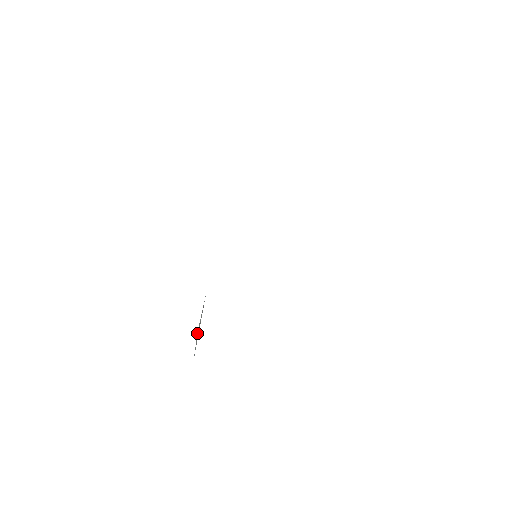
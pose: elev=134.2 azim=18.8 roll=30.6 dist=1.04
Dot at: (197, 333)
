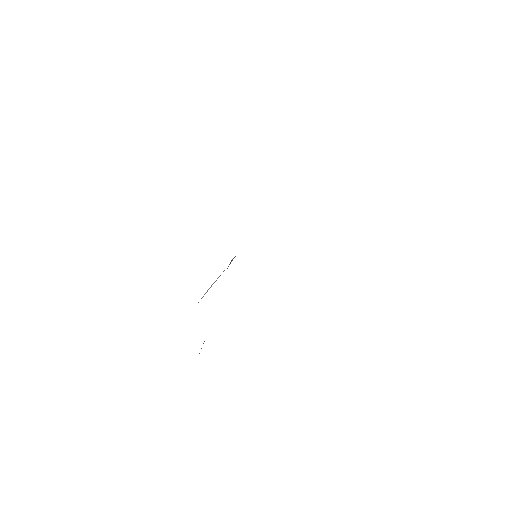
Dot at: (208, 289)
